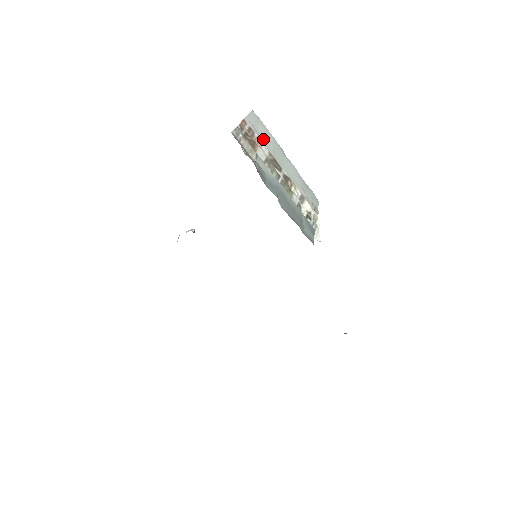
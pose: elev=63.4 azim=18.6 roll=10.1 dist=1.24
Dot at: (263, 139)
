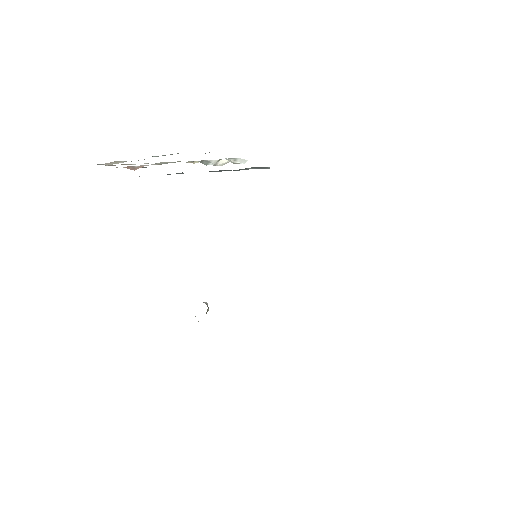
Dot at: occluded
